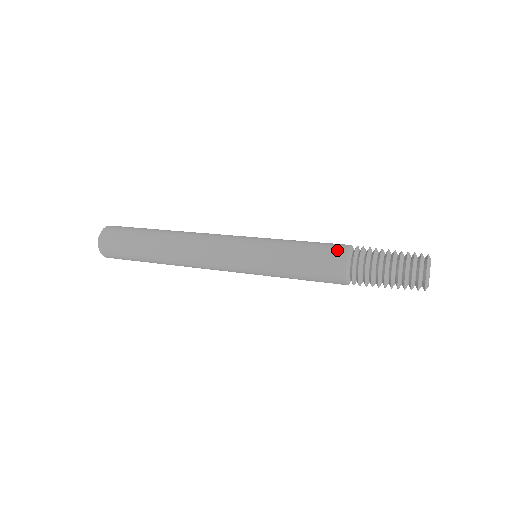
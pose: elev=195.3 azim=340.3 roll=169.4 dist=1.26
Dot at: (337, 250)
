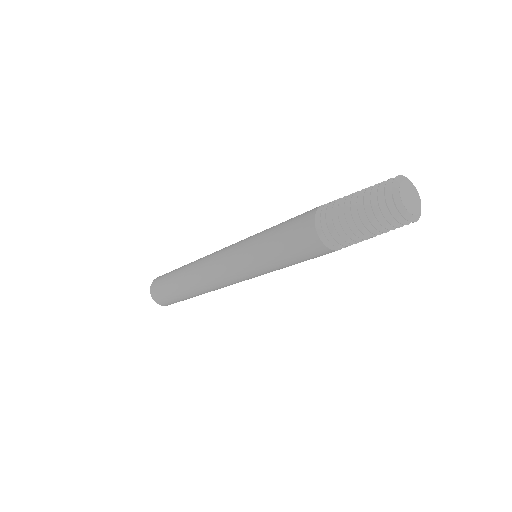
Dot at: (305, 231)
